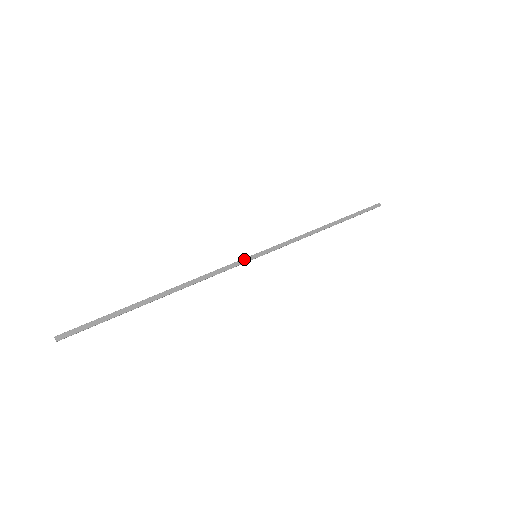
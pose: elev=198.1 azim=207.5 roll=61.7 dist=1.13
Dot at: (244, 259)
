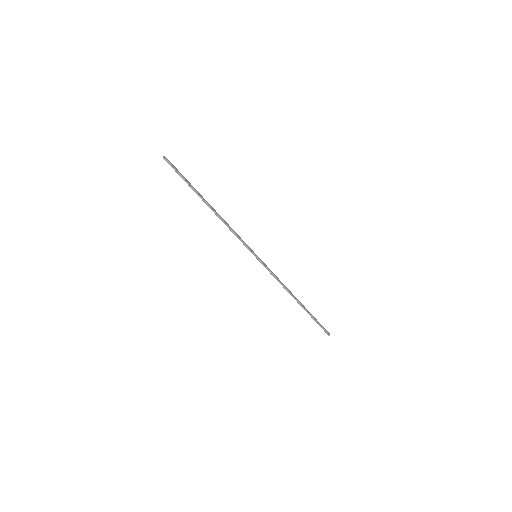
Dot at: (250, 248)
